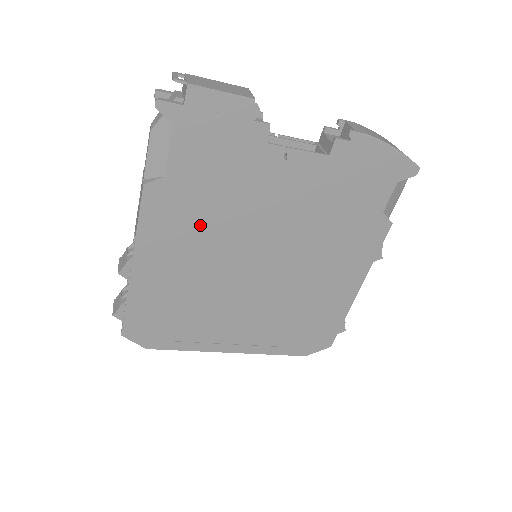
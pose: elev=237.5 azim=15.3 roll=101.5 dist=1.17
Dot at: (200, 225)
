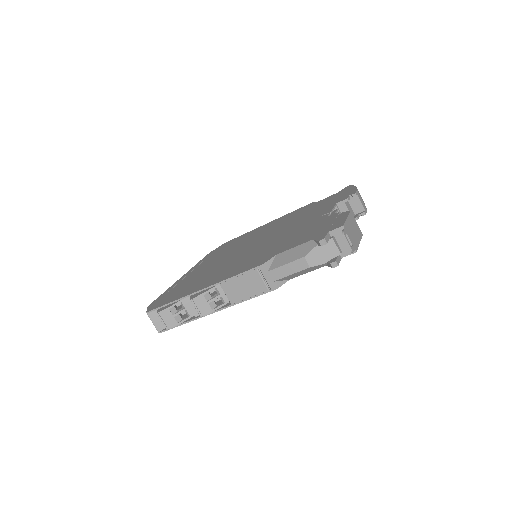
Dot at: occluded
